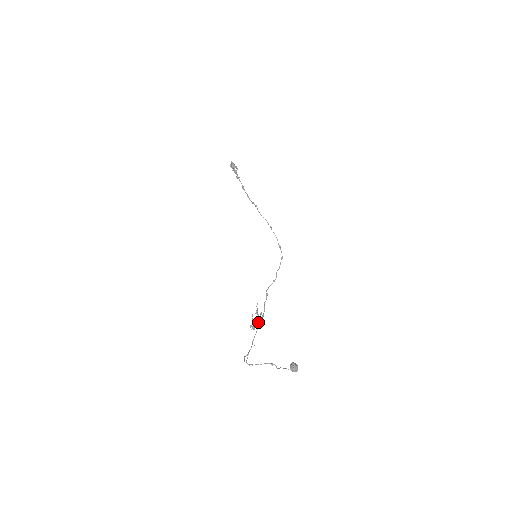
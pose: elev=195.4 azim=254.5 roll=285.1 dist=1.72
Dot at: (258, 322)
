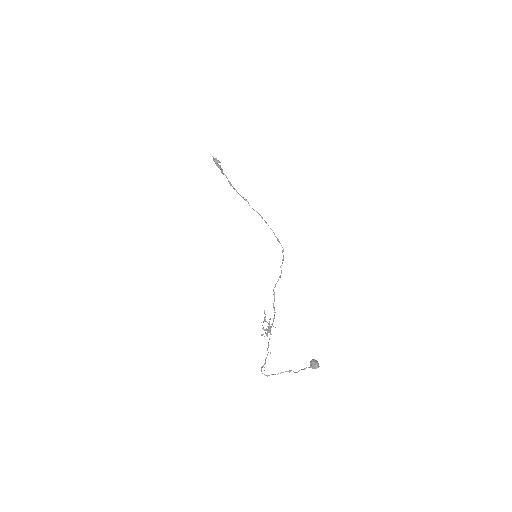
Dot at: (269, 328)
